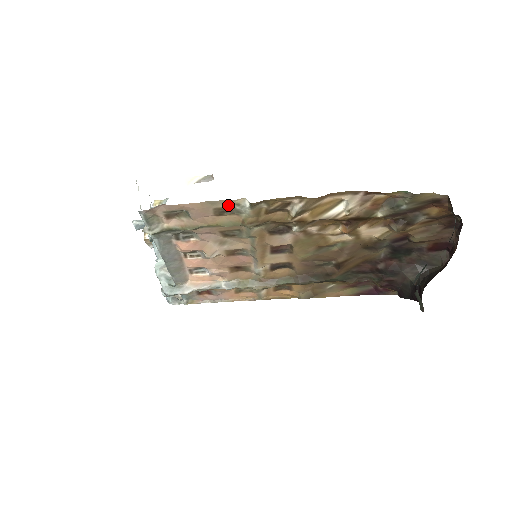
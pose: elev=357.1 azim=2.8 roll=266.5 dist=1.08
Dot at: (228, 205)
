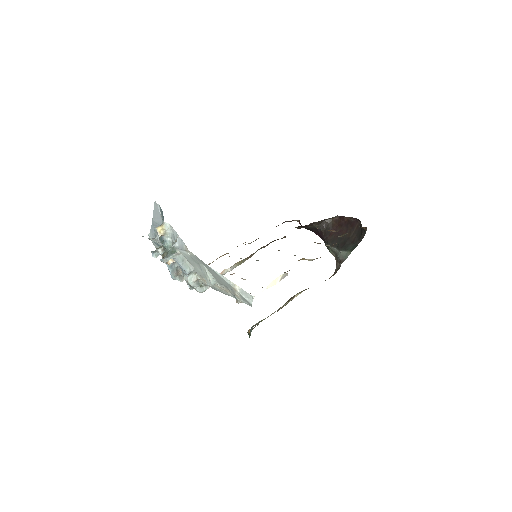
Dot at: occluded
